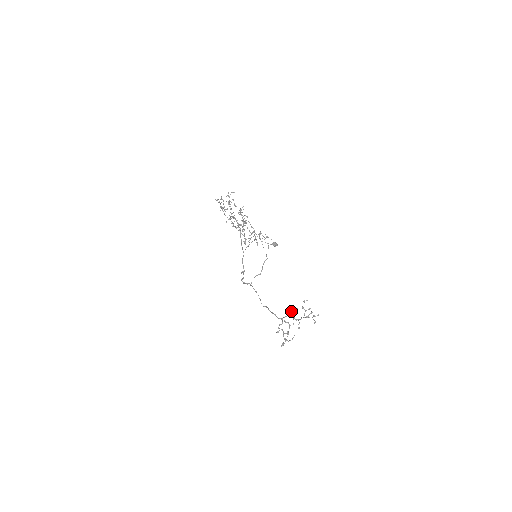
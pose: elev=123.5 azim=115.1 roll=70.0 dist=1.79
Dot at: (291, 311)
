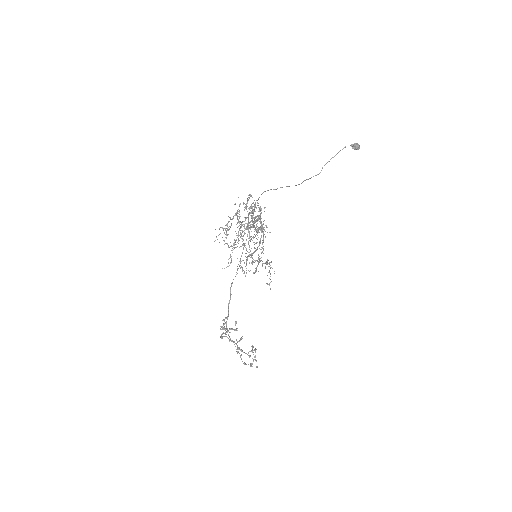
Dot at: occluded
